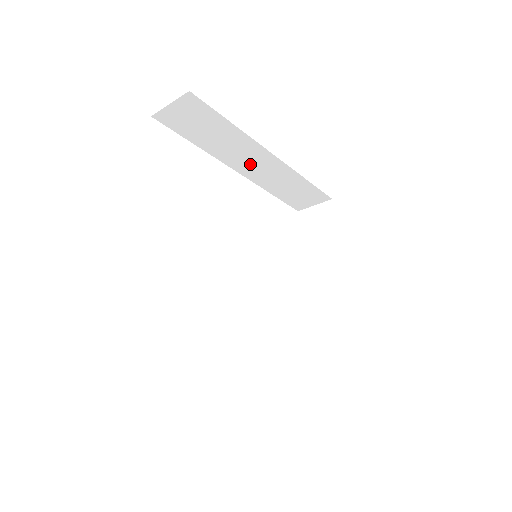
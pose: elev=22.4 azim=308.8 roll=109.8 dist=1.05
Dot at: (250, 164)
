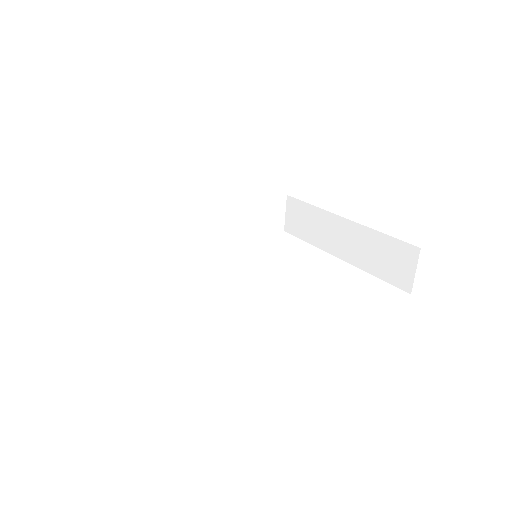
Dot at: (204, 230)
